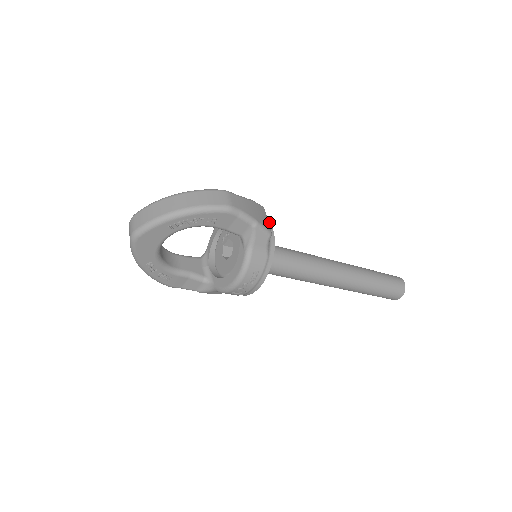
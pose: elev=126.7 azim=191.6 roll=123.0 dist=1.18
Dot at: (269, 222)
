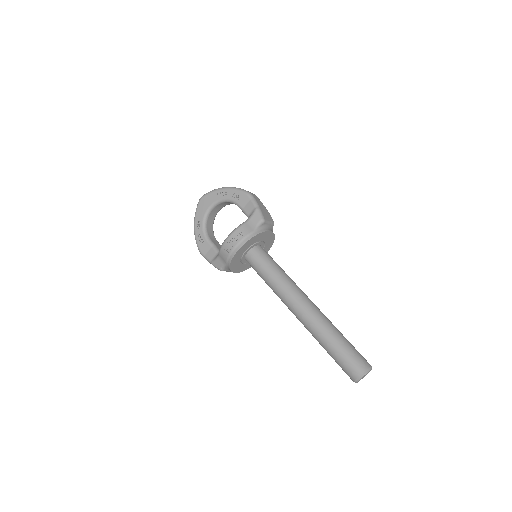
Dot at: occluded
